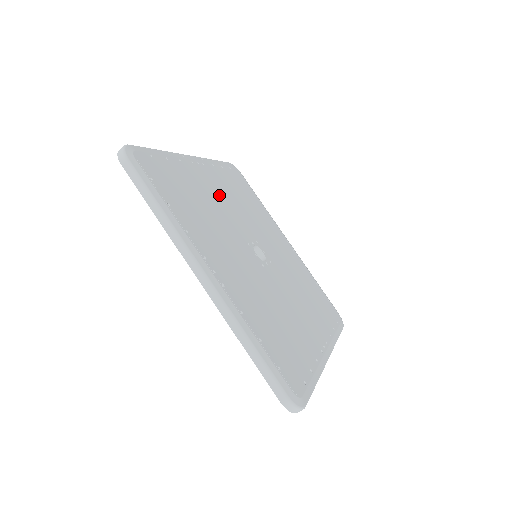
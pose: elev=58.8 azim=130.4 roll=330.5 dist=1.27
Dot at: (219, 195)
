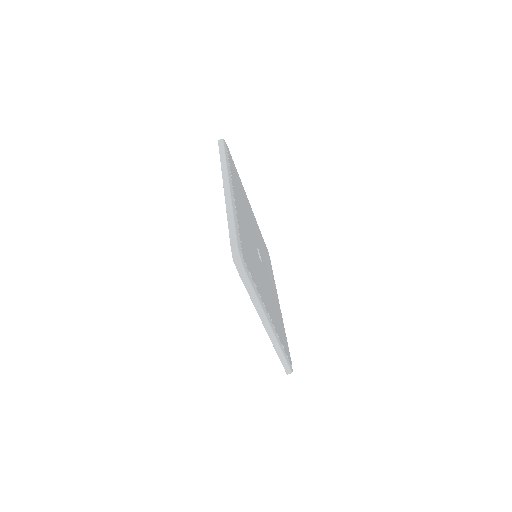
Dot at: (244, 218)
